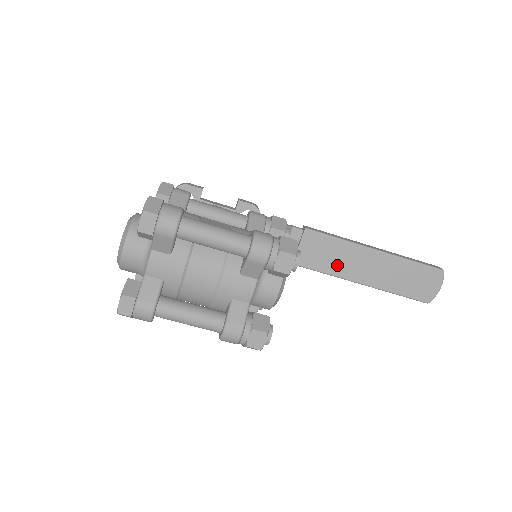
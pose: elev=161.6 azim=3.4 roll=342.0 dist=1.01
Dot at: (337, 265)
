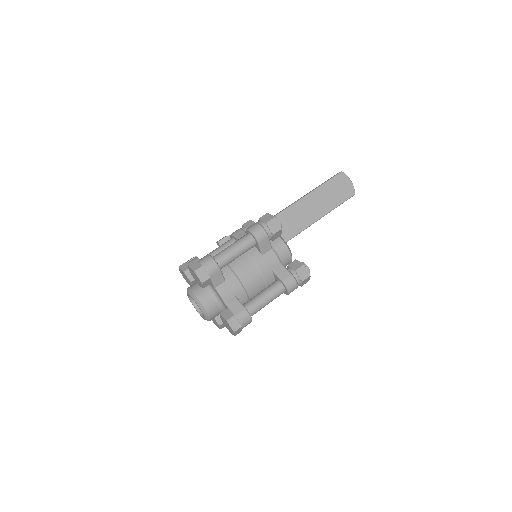
Dot at: (294, 226)
